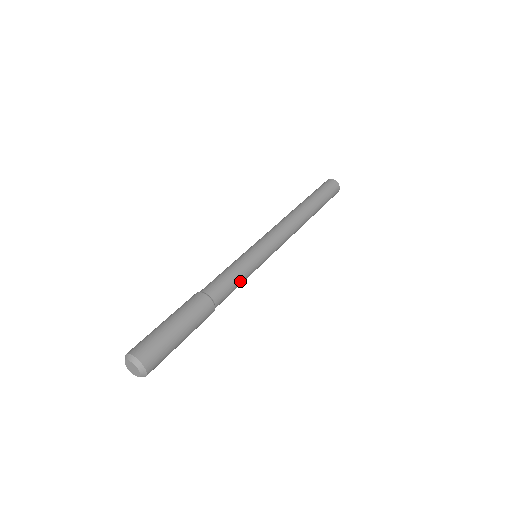
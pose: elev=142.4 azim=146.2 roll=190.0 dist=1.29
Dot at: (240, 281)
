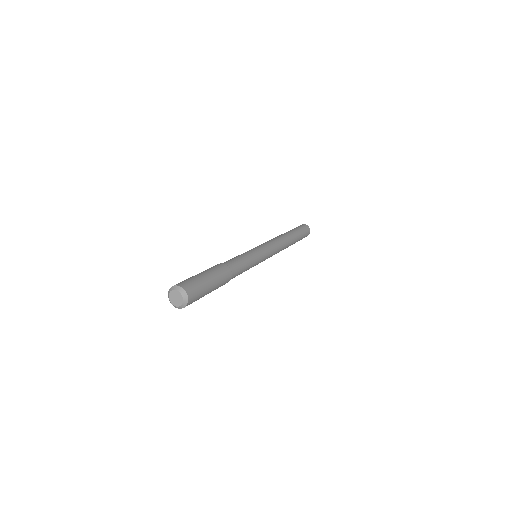
Dot at: occluded
